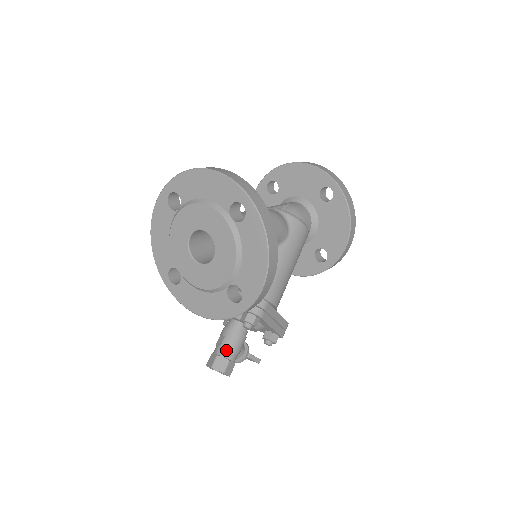
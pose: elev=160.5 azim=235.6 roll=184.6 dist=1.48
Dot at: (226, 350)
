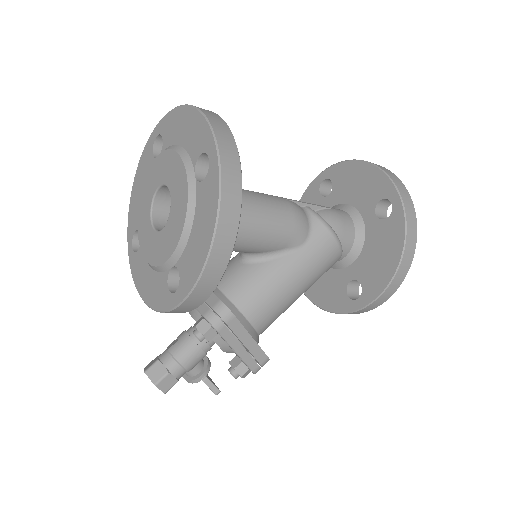
Dot at: (171, 358)
